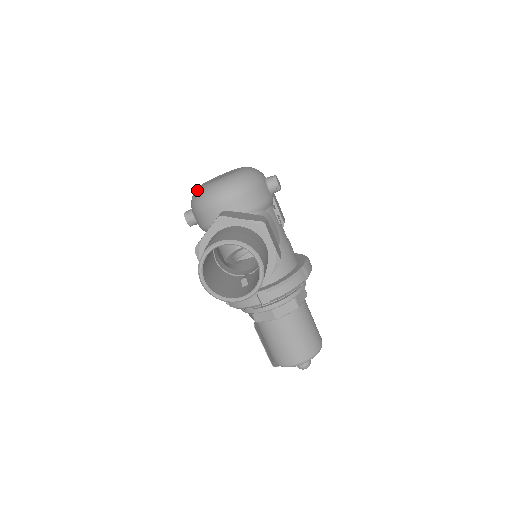
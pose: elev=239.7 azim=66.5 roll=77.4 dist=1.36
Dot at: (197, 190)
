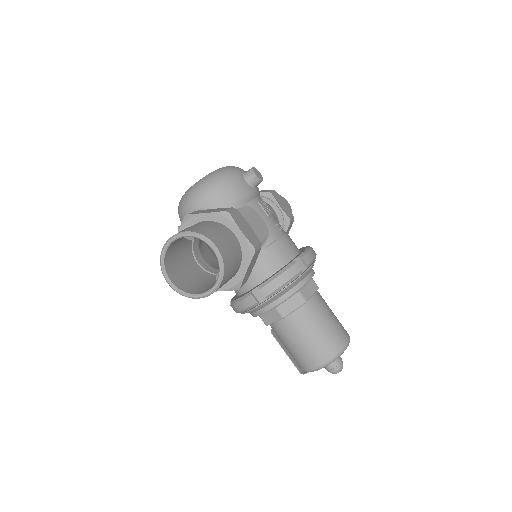
Dot at: occluded
